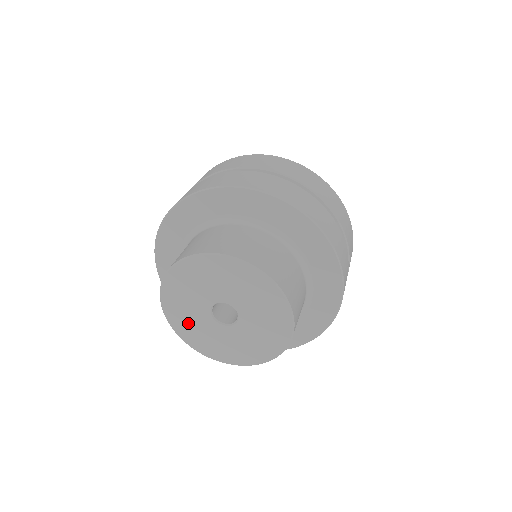
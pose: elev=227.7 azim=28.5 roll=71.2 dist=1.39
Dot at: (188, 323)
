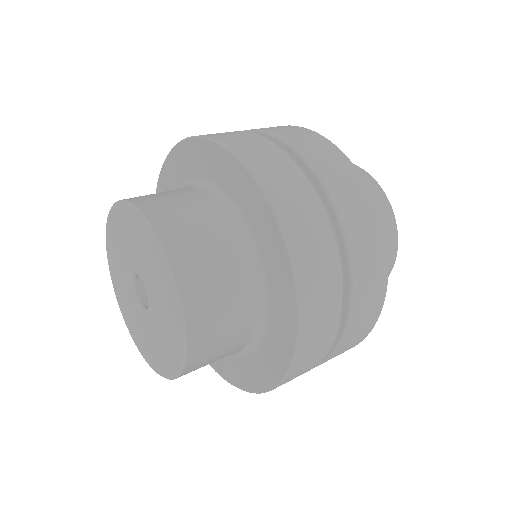
Dot at: (125, 300)
